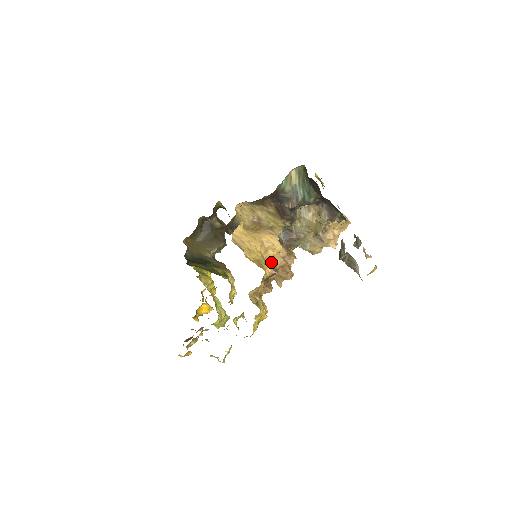
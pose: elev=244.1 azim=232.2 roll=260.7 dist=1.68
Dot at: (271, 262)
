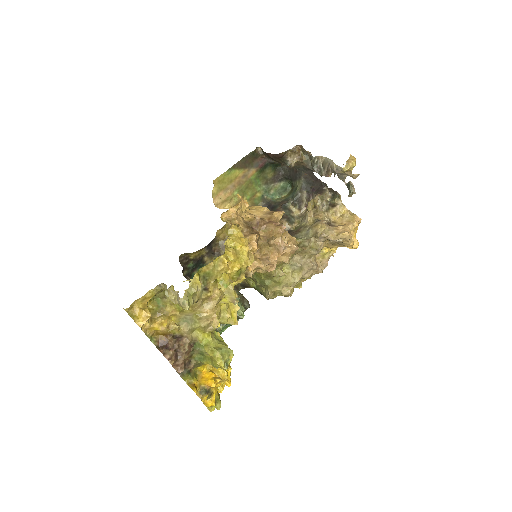
Dot at: (255, 215)
